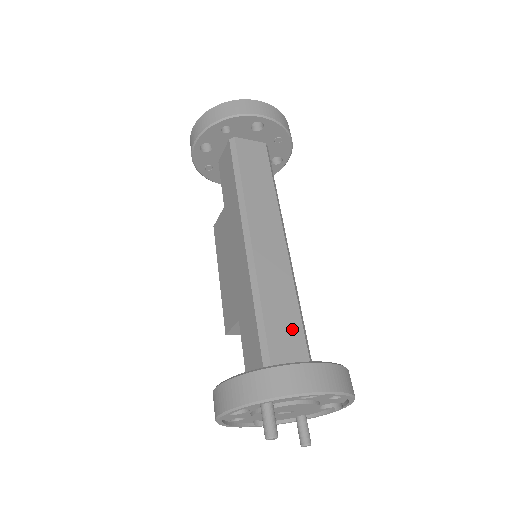
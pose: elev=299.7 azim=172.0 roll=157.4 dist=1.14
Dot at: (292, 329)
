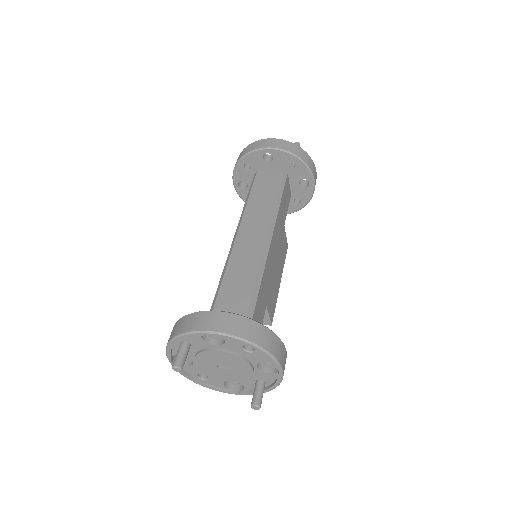
Dot at: (240, 300)
